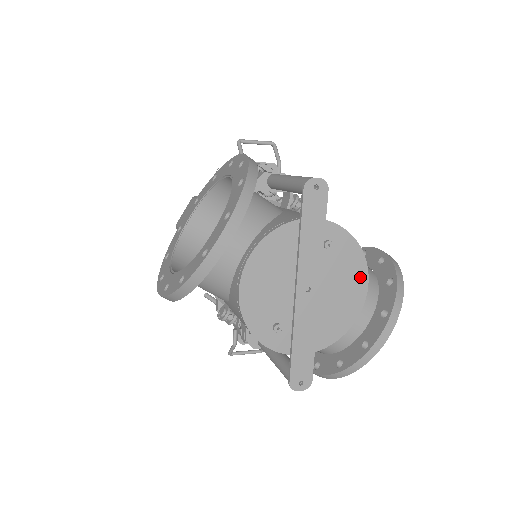
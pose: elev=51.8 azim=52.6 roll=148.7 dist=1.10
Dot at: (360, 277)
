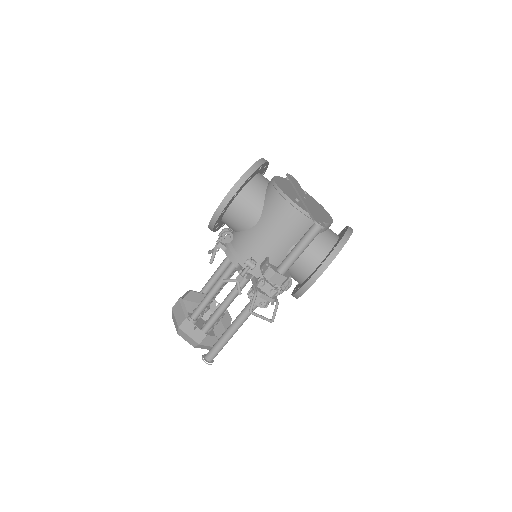
Dot at: (325, 211)
